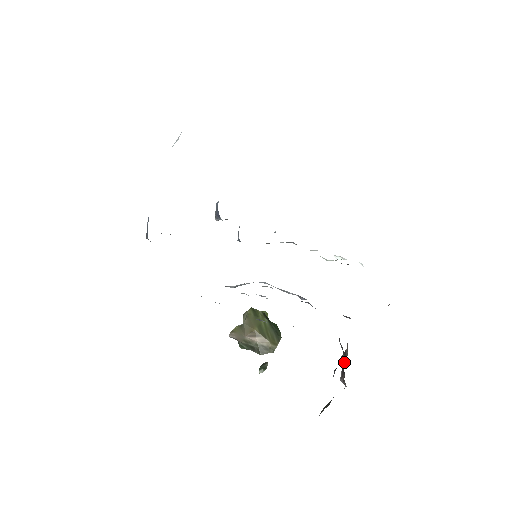
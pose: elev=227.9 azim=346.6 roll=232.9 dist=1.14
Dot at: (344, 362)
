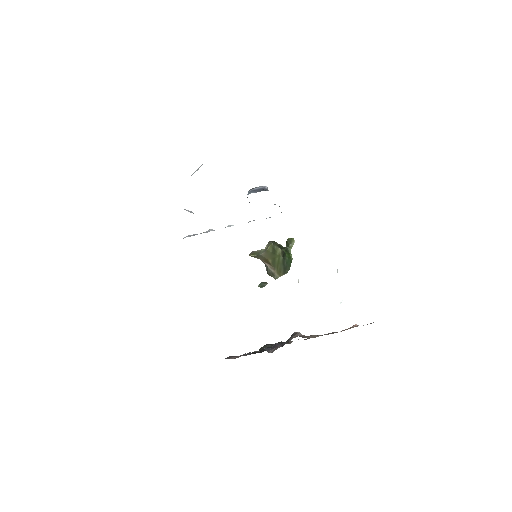
Dot at: (288, 341)
